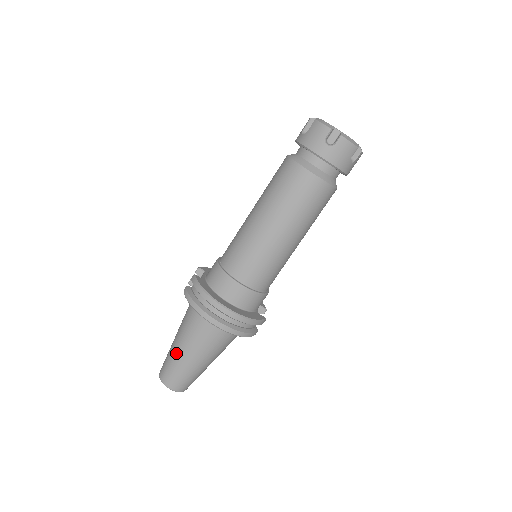
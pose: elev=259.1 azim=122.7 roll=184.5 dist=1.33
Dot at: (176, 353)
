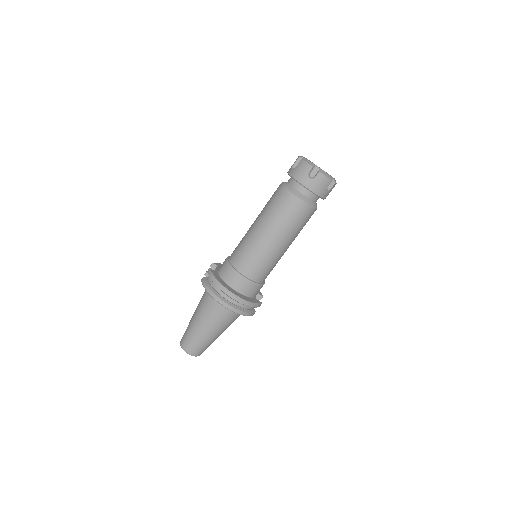
Dot at: (194, 326)
